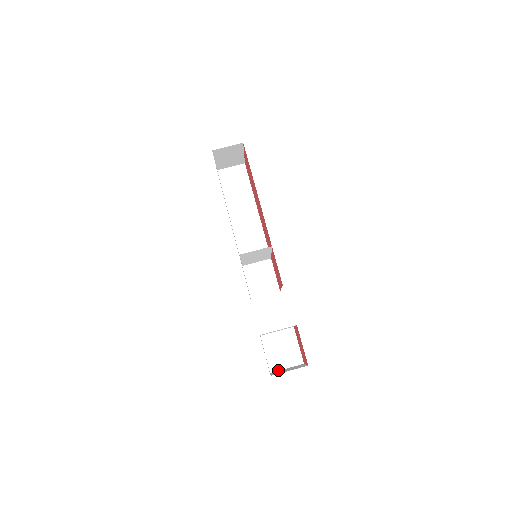
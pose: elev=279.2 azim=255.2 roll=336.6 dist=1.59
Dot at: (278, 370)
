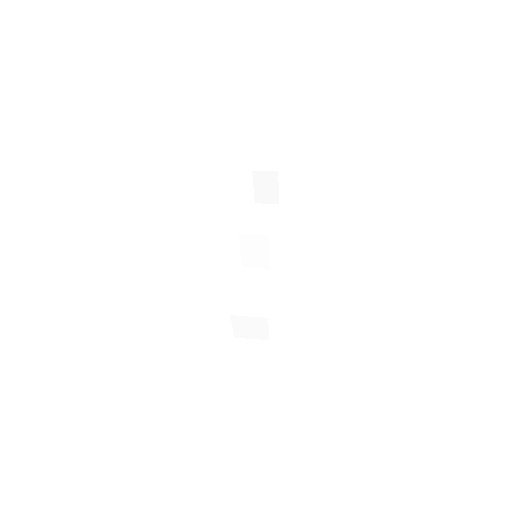
Dot at: (237, 372)
